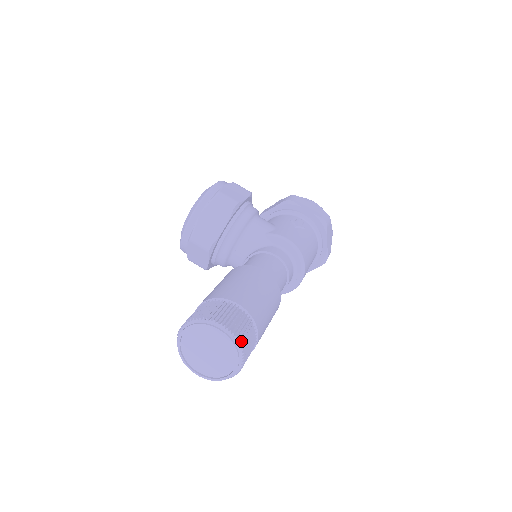
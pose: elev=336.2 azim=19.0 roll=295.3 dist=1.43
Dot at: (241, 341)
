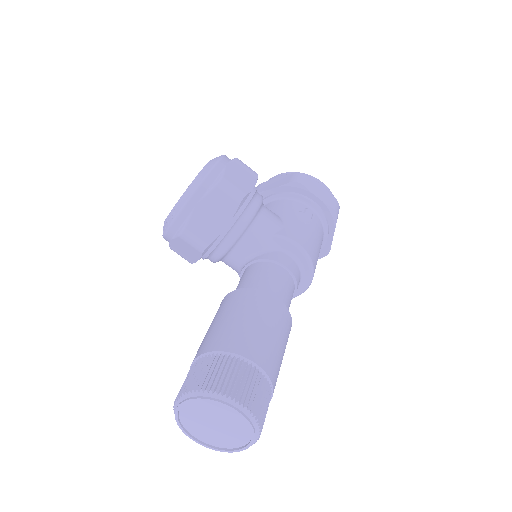
Dot at: (260, 420)
